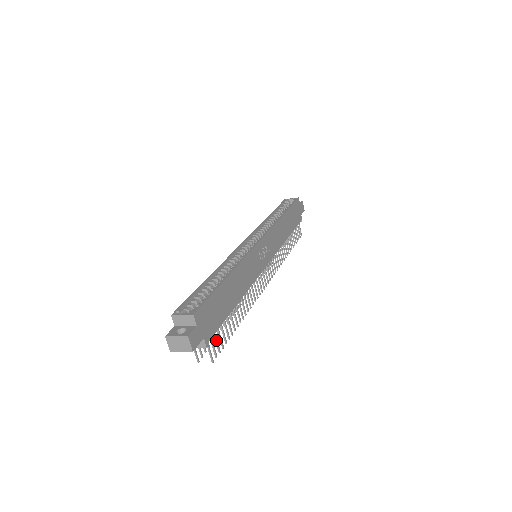
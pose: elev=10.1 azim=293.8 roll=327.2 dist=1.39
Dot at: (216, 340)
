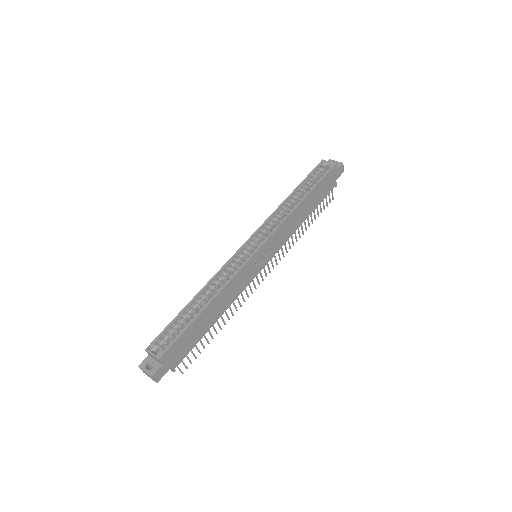
Dot at: (187, 358)
